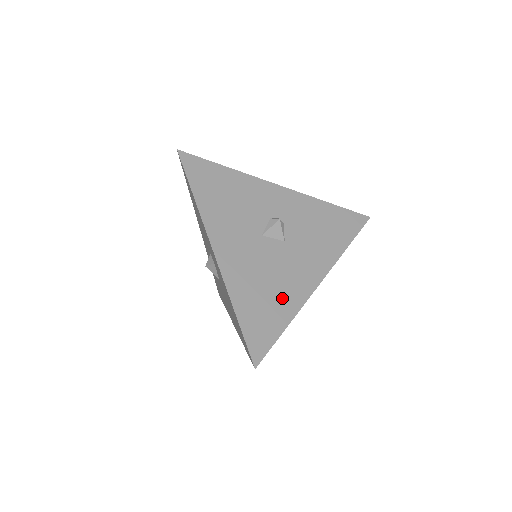
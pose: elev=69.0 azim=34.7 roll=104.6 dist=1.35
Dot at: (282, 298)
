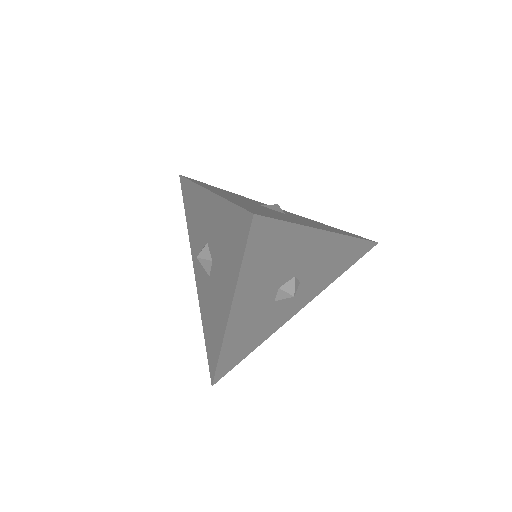
Dot at: (286, 218)
